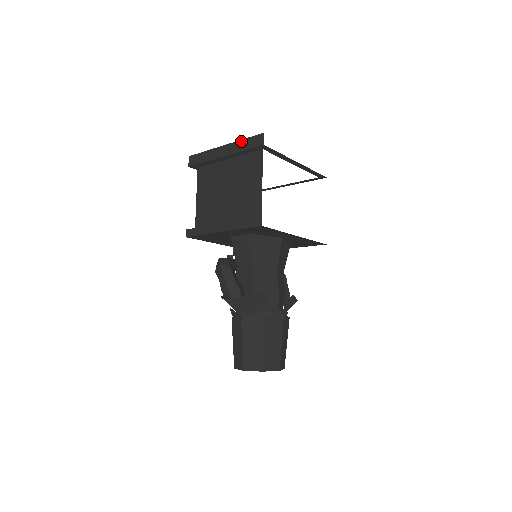
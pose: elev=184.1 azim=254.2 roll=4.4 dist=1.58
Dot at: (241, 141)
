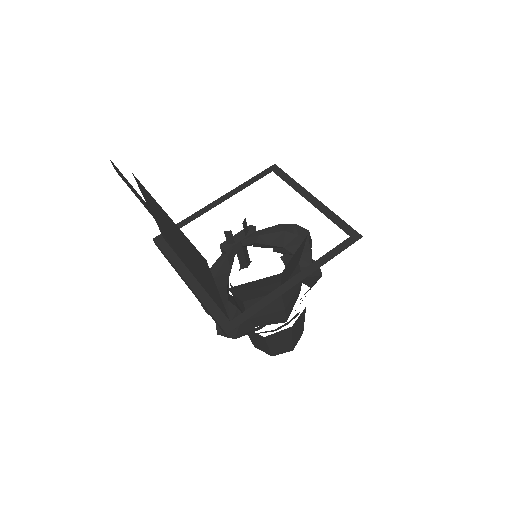
Dot at: (168, 231)
